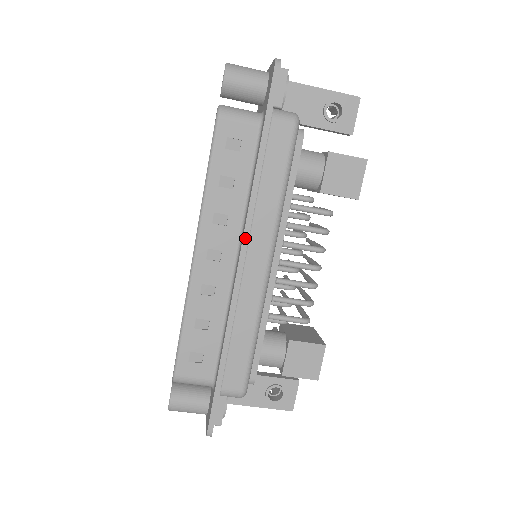
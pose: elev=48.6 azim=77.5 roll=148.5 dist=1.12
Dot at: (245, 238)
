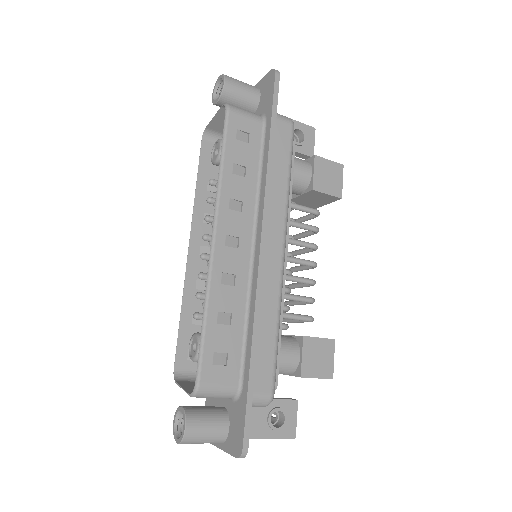
Dot at: (264, 221)
